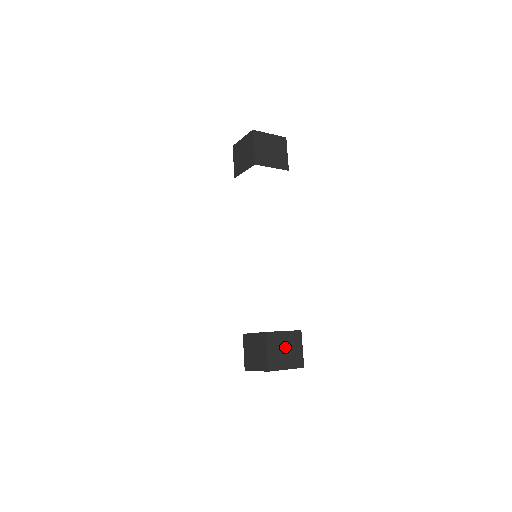
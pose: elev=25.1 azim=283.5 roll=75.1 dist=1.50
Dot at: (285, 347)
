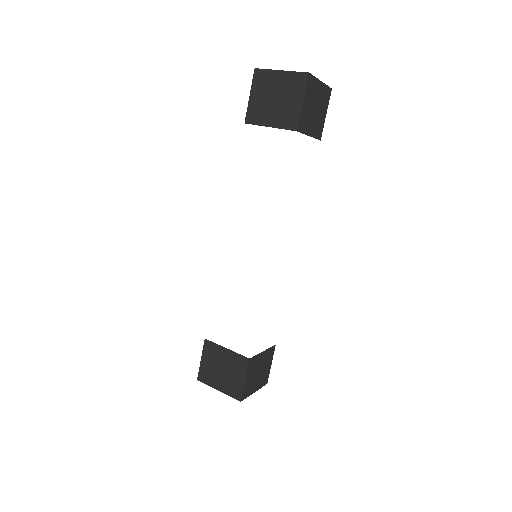
Dot at: (260, 368)
